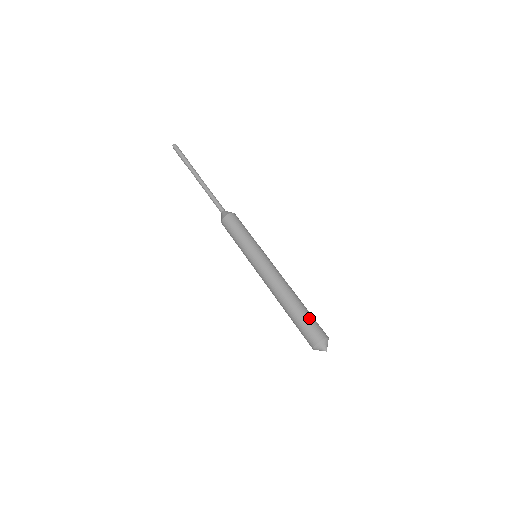
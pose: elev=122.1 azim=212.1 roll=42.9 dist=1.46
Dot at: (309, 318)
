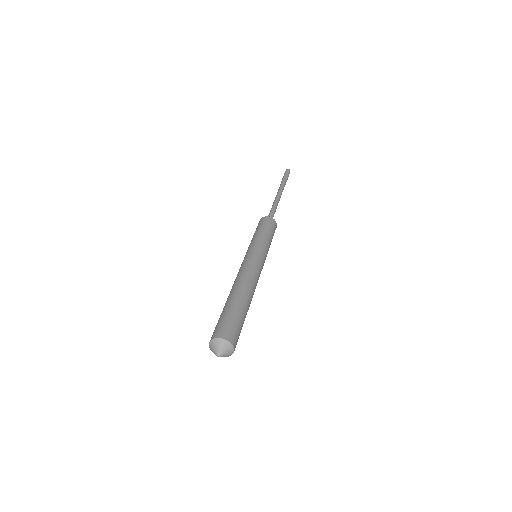
Dot at: (241, 321)
